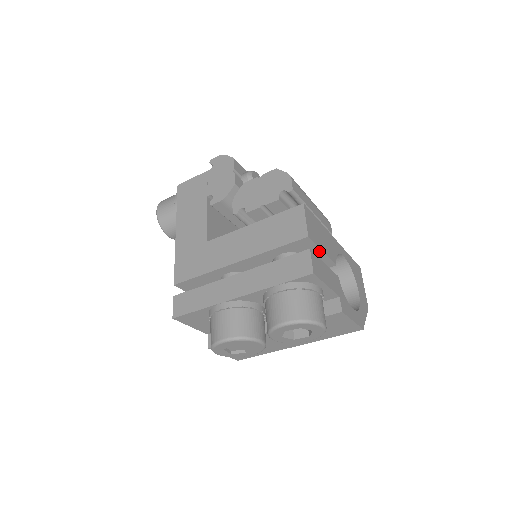
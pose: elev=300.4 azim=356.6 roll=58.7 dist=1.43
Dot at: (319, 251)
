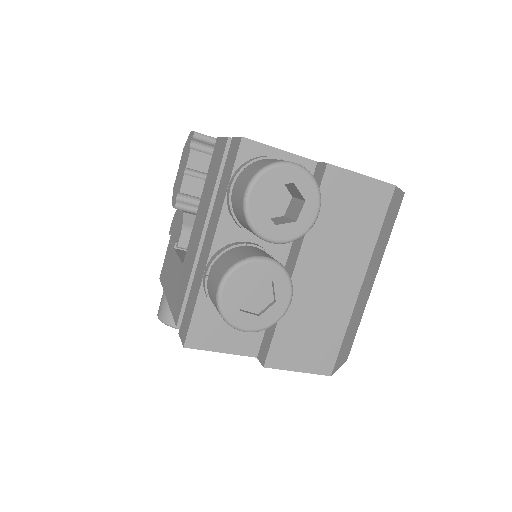
Dot at: occluded
